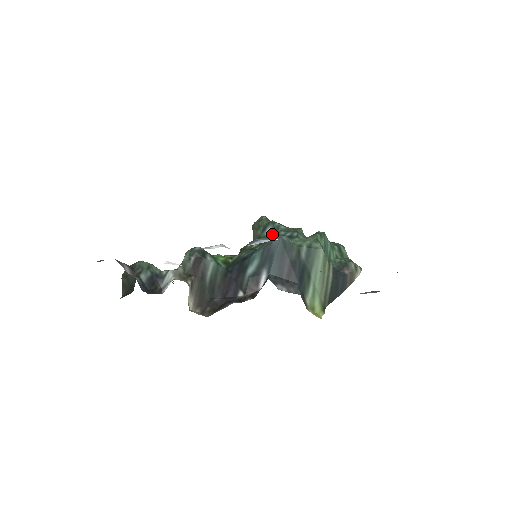
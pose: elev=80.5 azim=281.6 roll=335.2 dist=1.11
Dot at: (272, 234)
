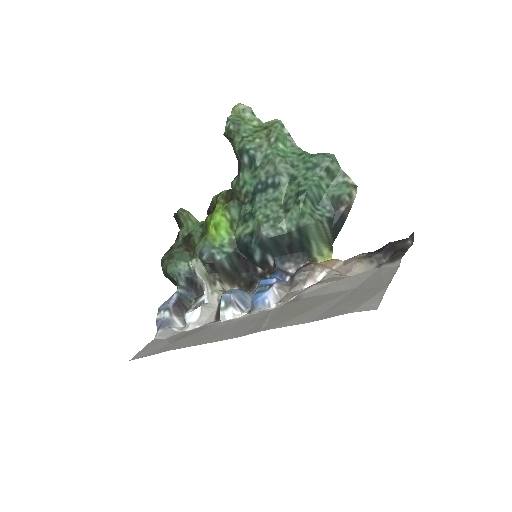
Dot at: (252, 168)
